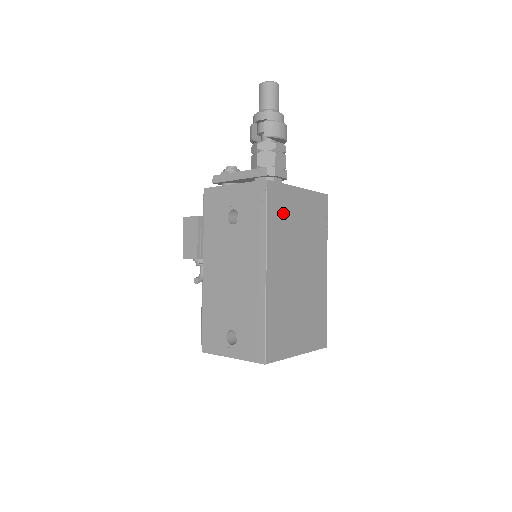
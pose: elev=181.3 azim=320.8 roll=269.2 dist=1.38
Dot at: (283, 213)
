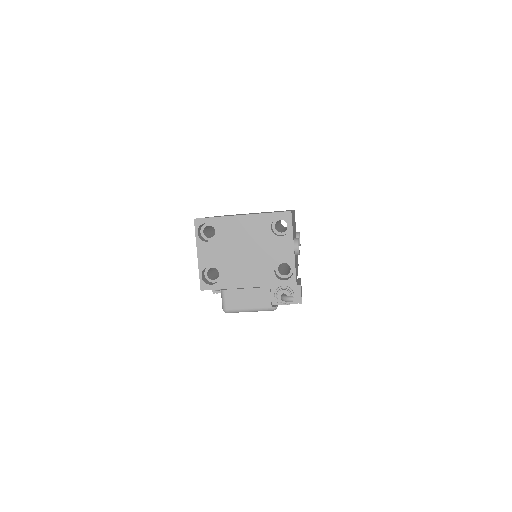
Dot at: occluded
